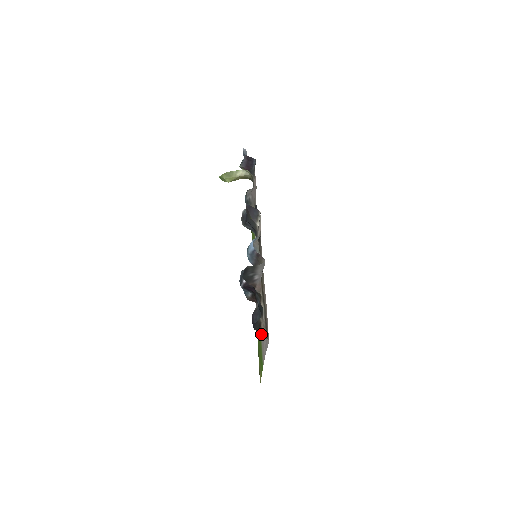
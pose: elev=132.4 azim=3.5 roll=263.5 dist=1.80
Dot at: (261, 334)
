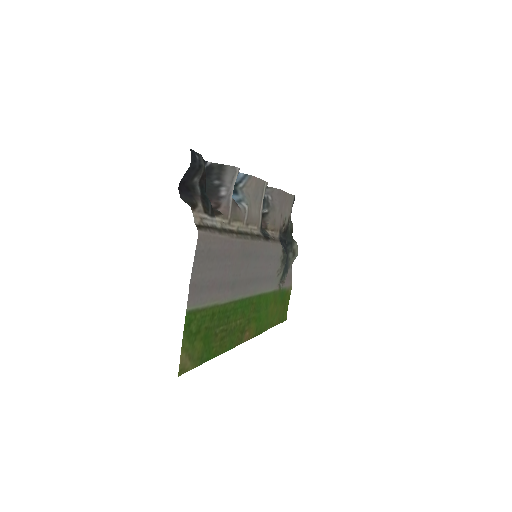
Dot at: (212, 299)
